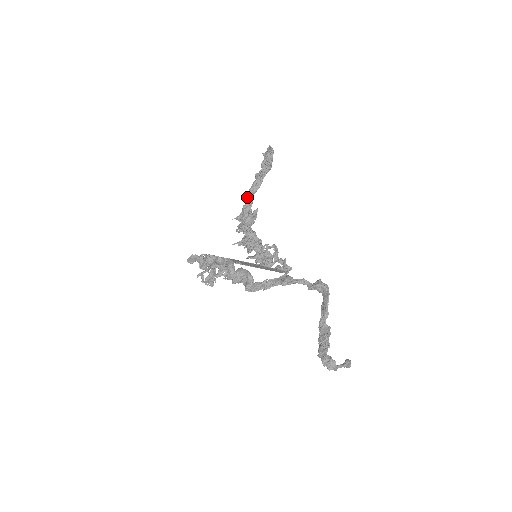
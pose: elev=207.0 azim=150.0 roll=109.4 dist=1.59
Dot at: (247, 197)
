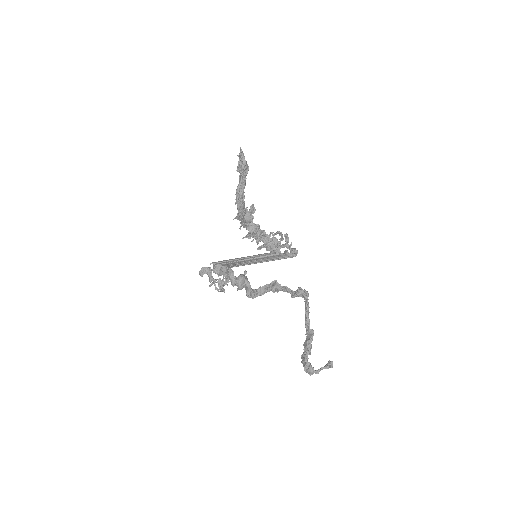
Dot at: (236, 201)
